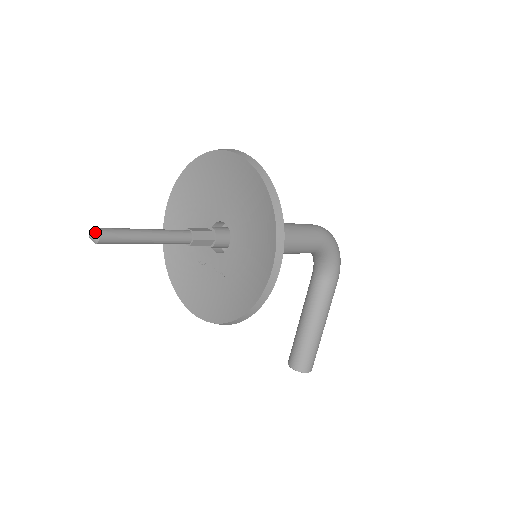
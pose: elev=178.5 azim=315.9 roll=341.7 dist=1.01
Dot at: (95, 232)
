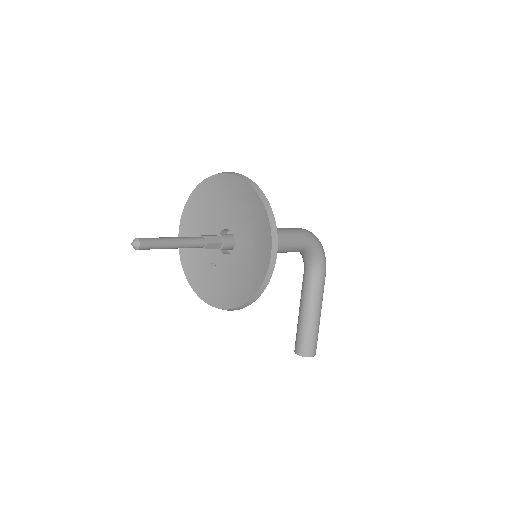
Dot at: (136, 241)
